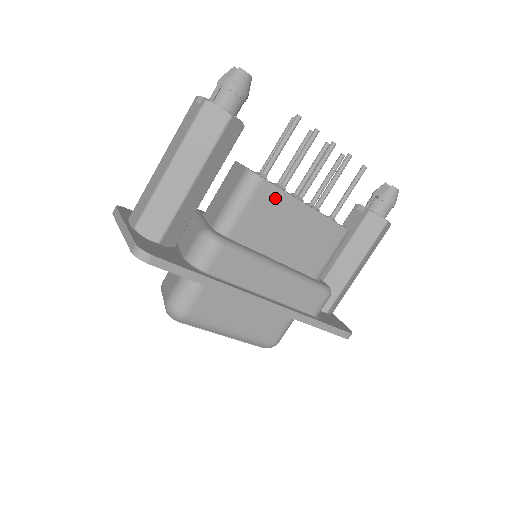
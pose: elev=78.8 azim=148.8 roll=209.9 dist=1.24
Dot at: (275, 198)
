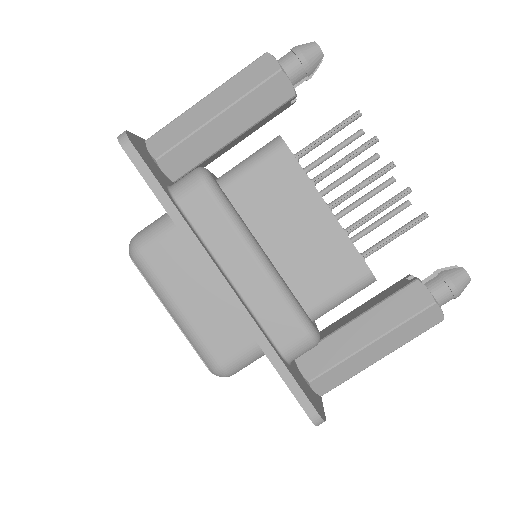
Dot at: (293, 176)
